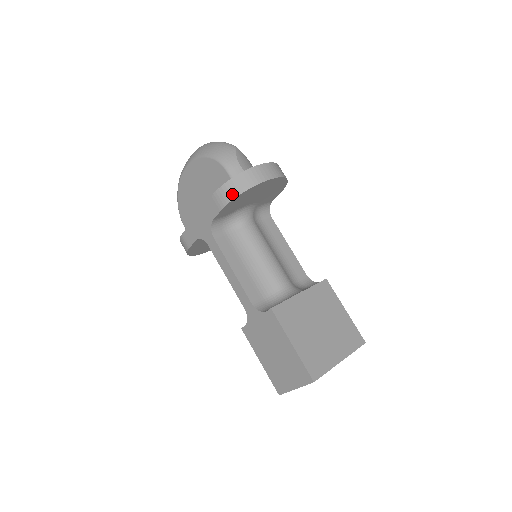
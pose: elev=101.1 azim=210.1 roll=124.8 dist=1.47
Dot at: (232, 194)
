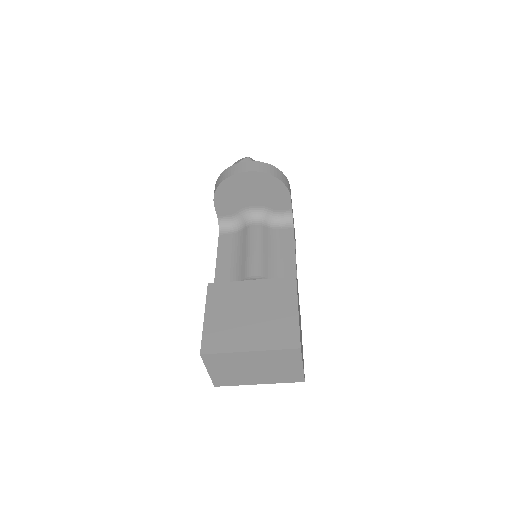
Dot at: (216, 188)
